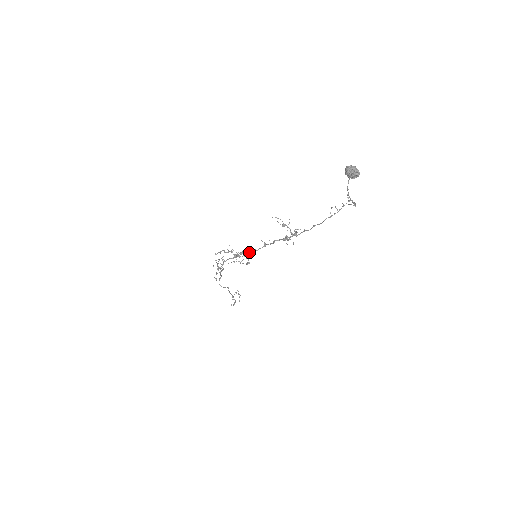
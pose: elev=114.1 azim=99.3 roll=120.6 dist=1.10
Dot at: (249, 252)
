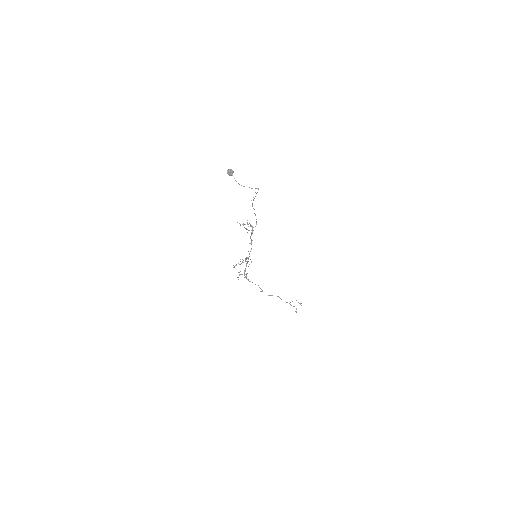
Dot at: occluded
